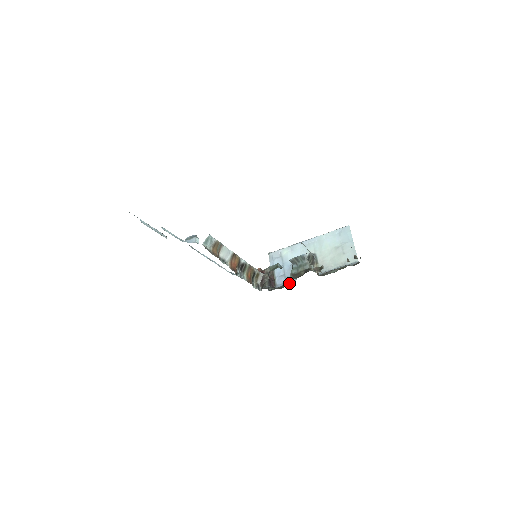
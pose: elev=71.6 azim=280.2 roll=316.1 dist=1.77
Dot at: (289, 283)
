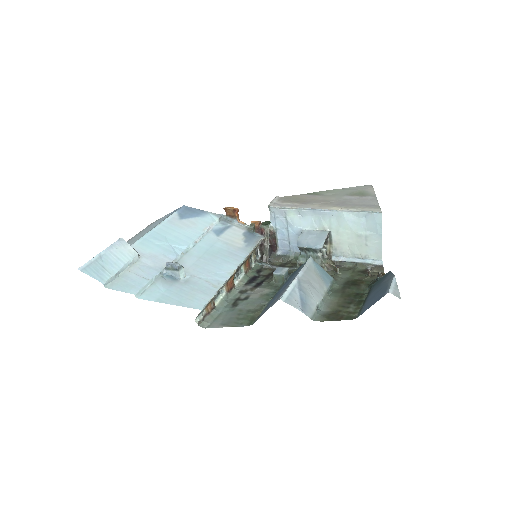
Dot at: (294, 254)
